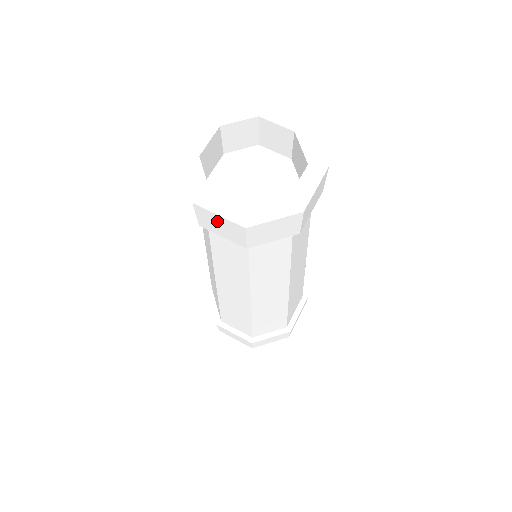
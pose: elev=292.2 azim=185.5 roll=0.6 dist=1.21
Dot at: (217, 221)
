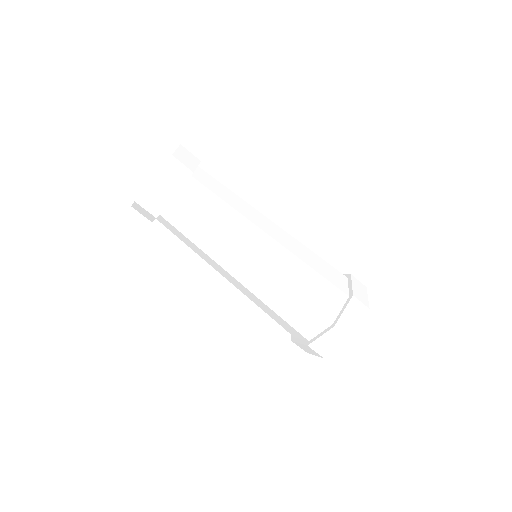
Dot at: (149, 197)
